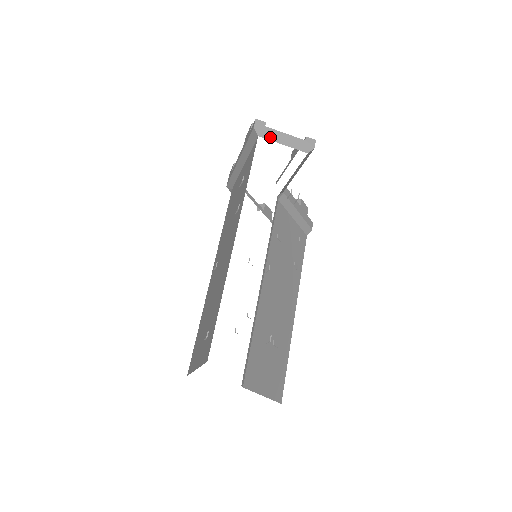
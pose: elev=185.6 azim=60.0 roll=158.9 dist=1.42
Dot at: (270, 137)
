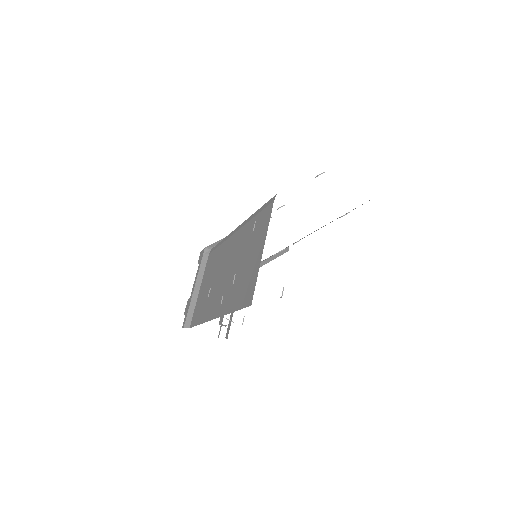
Dot at: occluded
